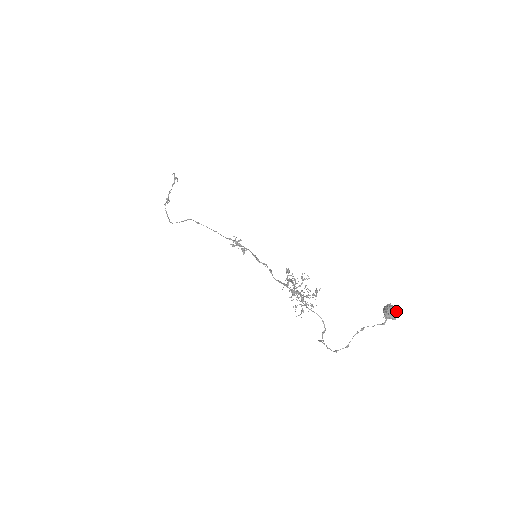
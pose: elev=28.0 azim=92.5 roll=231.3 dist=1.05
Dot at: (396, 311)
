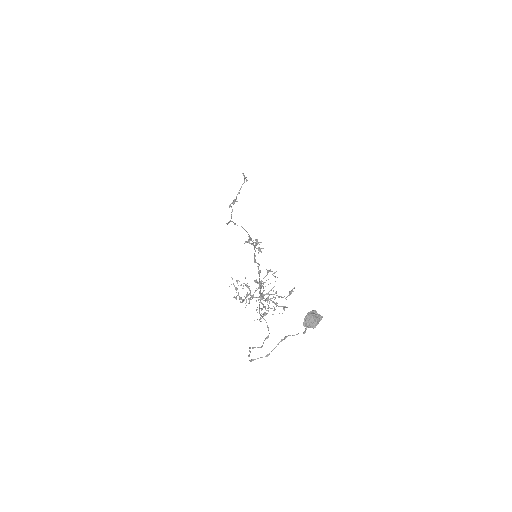
Dot at: (316, 319)
